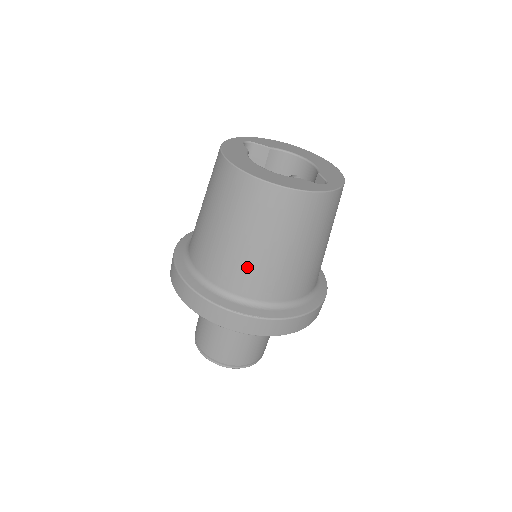
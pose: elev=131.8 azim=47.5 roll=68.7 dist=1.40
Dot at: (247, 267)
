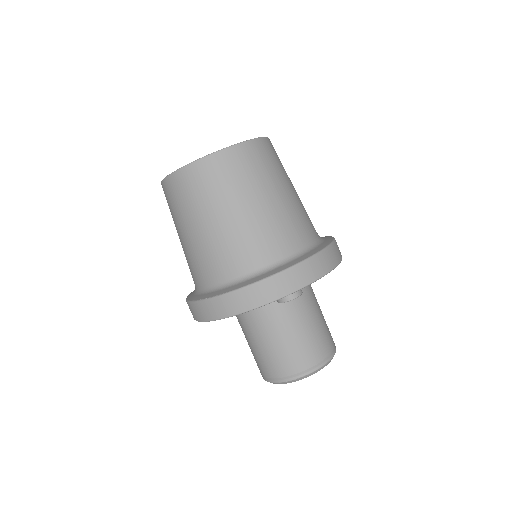
Dot at: (202, 253)
